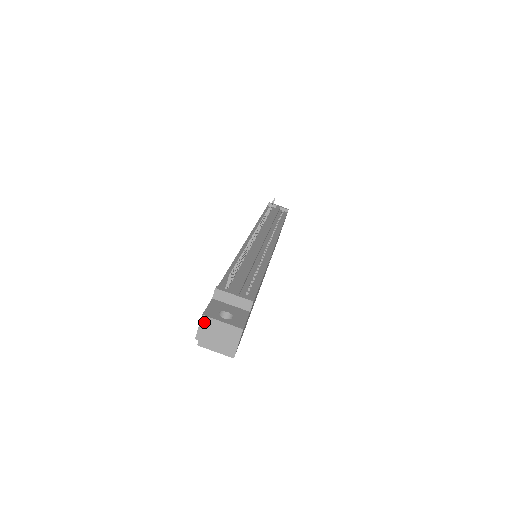
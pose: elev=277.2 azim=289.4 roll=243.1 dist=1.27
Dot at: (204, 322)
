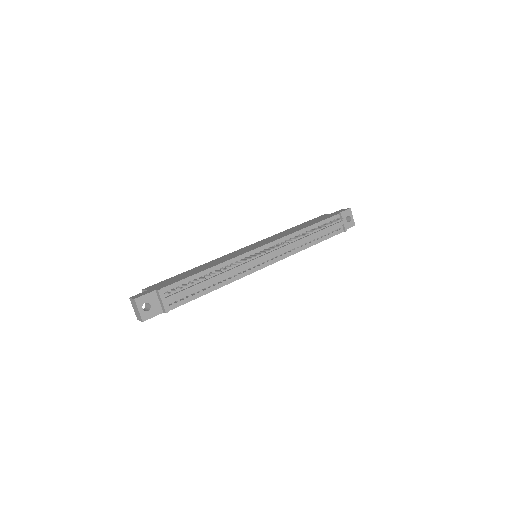
Dot at: (134, 301)
